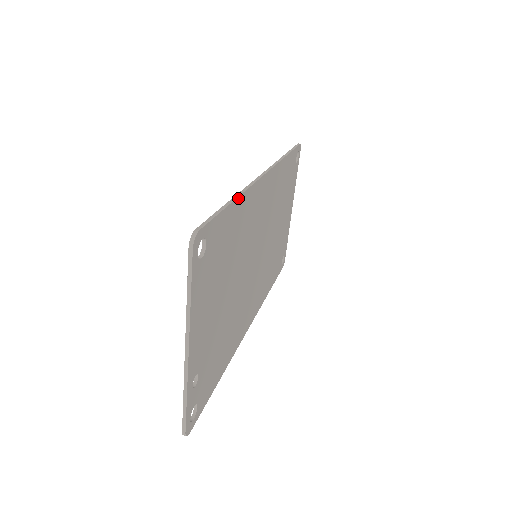
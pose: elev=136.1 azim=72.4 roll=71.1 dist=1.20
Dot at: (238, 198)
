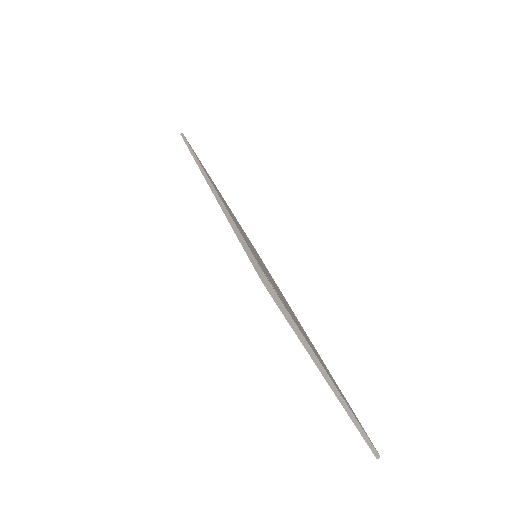
Dot at: (229, 214)
